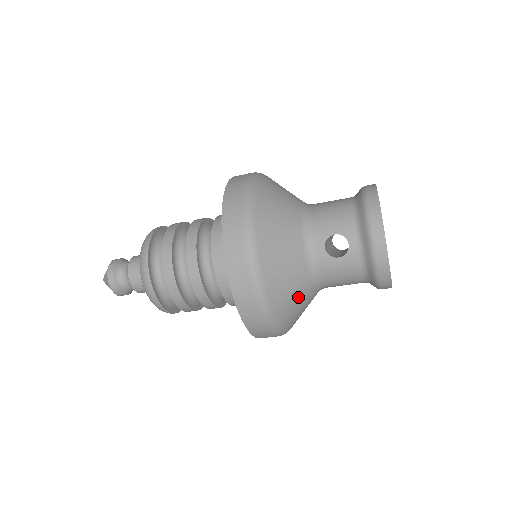
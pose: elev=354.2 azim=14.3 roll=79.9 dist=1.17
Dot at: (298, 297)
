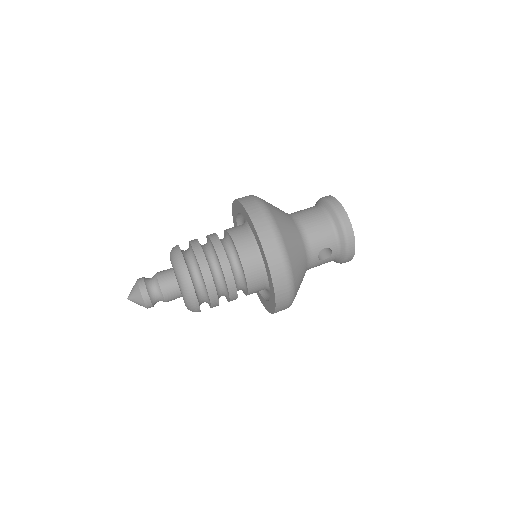
Dot at: occluded
